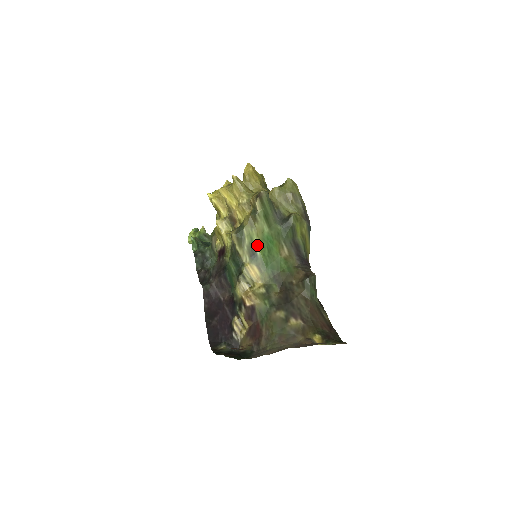
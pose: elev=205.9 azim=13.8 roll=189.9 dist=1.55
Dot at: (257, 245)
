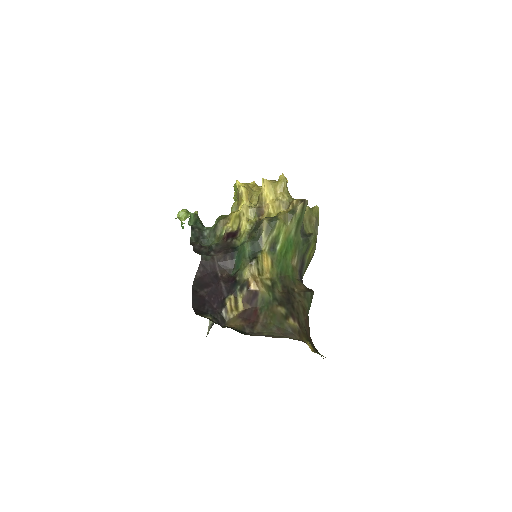
Dot at: (280, 241)
